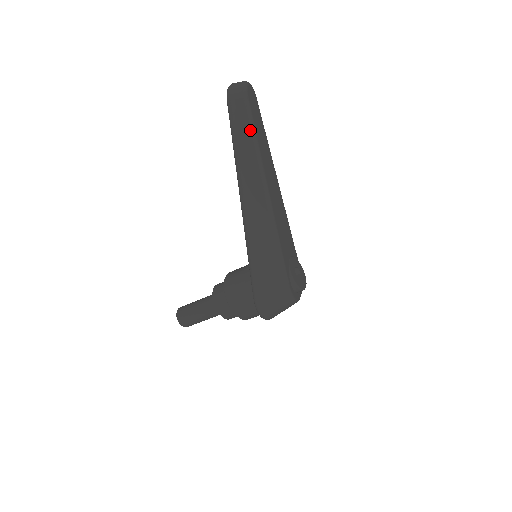
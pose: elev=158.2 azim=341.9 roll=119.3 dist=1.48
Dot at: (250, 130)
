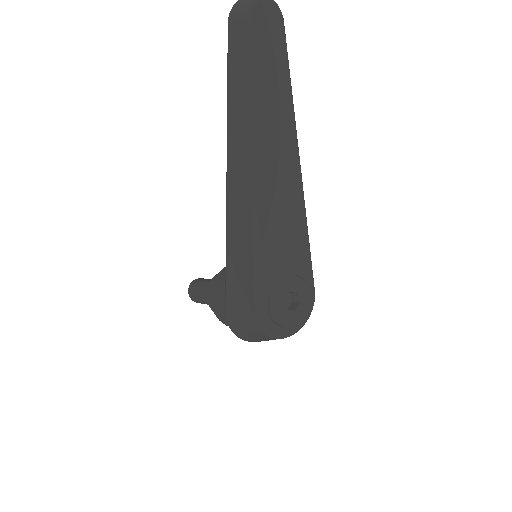
Dot at: (244, 76)
